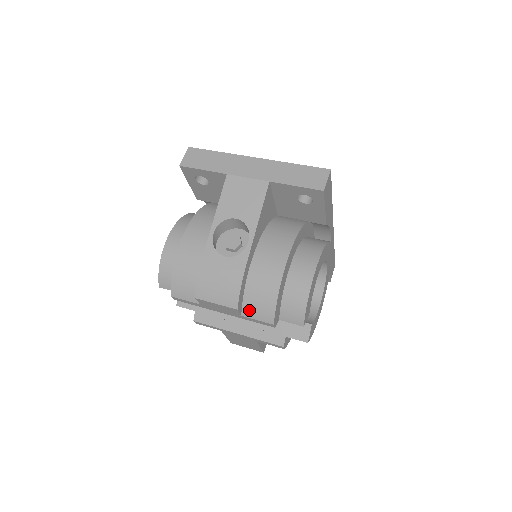
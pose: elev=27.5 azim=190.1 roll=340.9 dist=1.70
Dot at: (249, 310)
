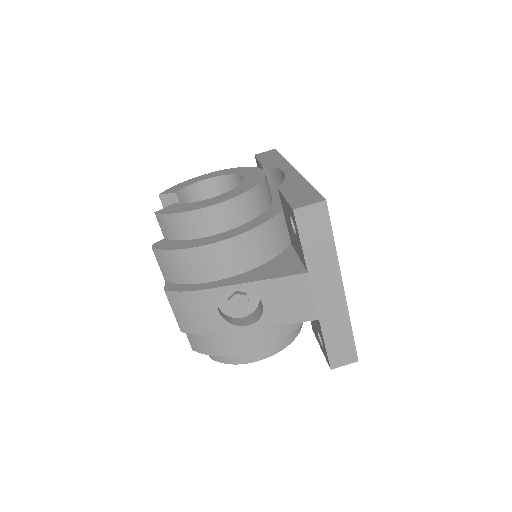
Dot at: occluded
